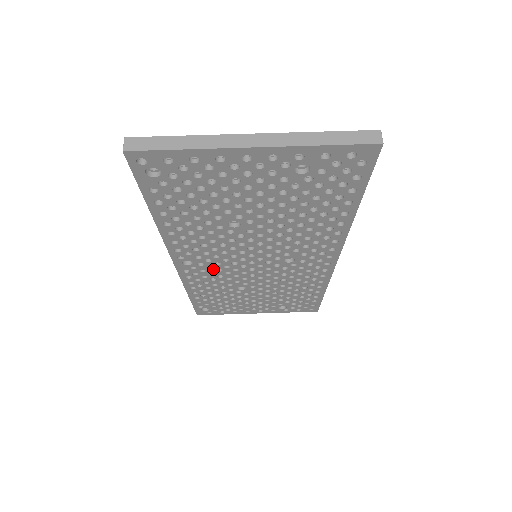
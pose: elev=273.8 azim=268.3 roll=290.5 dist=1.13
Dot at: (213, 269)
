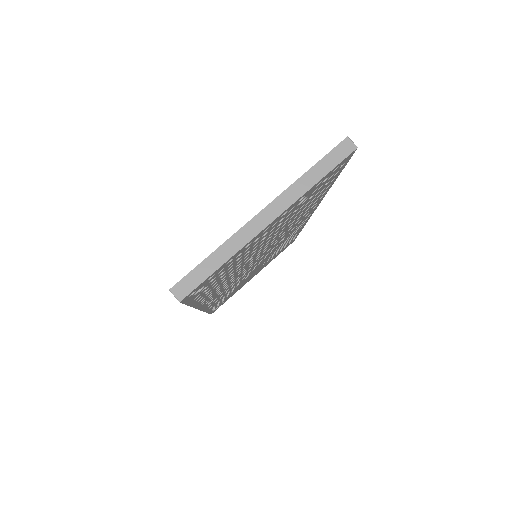
Dot at: (228, 288)
